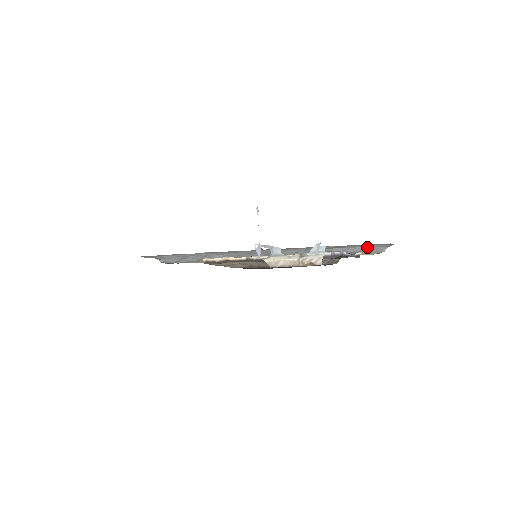
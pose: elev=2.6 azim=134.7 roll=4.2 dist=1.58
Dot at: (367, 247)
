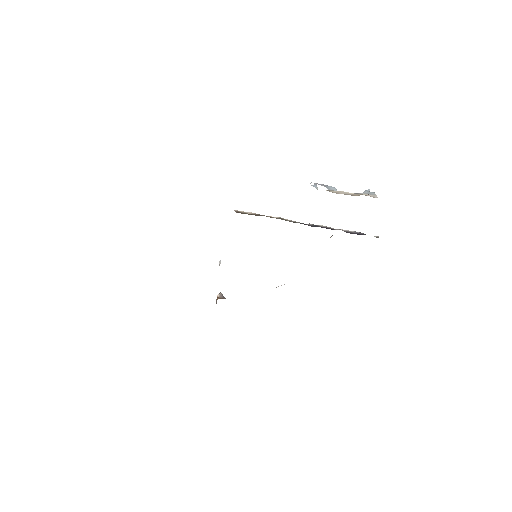
Dot at: occluded
